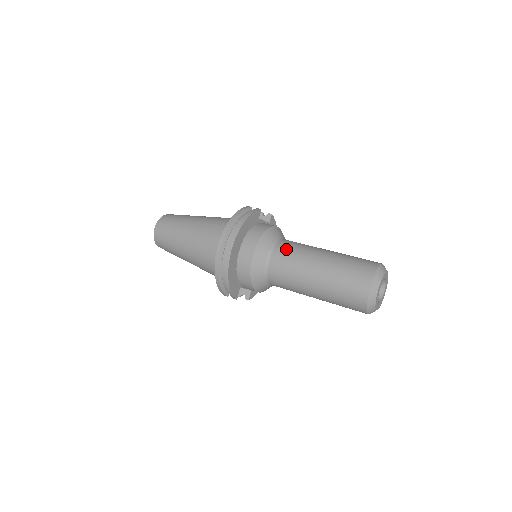
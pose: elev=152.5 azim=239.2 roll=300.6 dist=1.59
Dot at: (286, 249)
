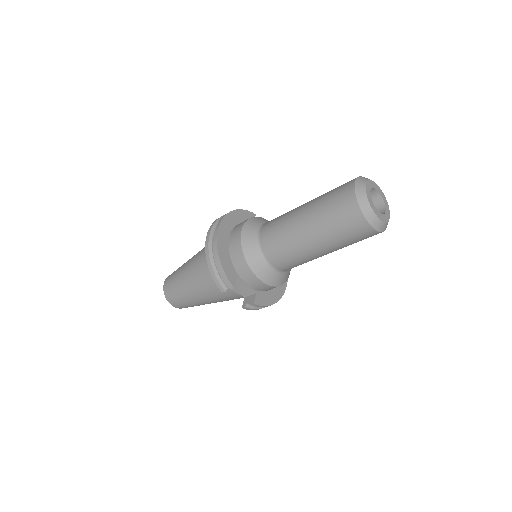
Dot at: occluded
